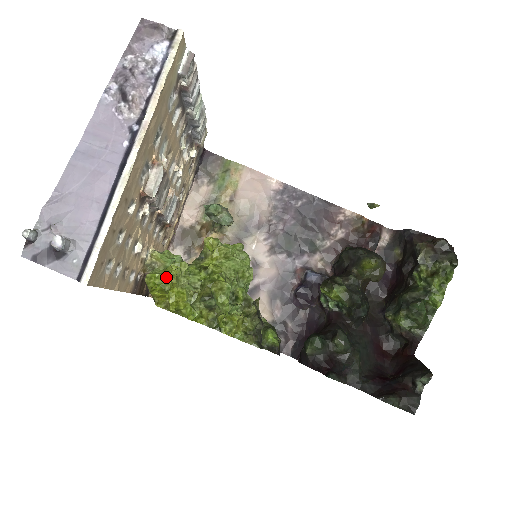
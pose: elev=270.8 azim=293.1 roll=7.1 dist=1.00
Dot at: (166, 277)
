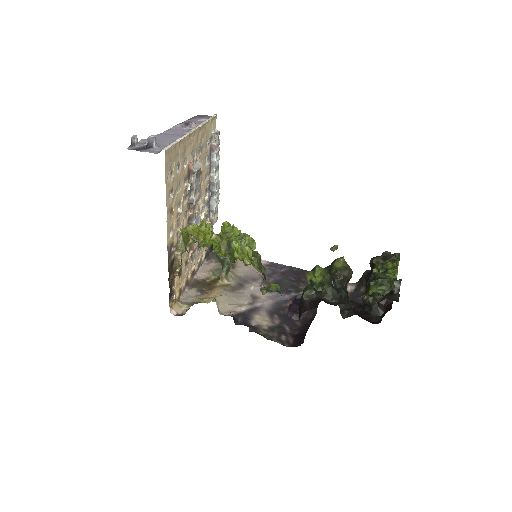
Dot at: (197, 225)
